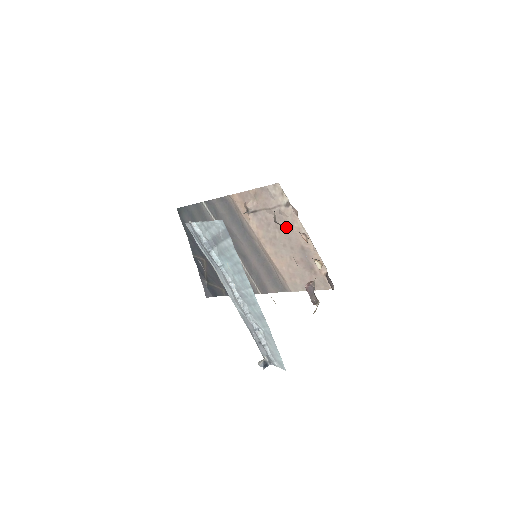
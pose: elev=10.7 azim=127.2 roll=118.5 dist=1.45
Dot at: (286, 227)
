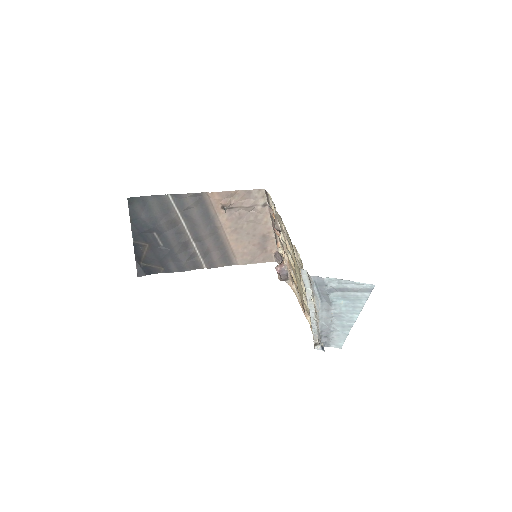
Dot at: (256, 221)
